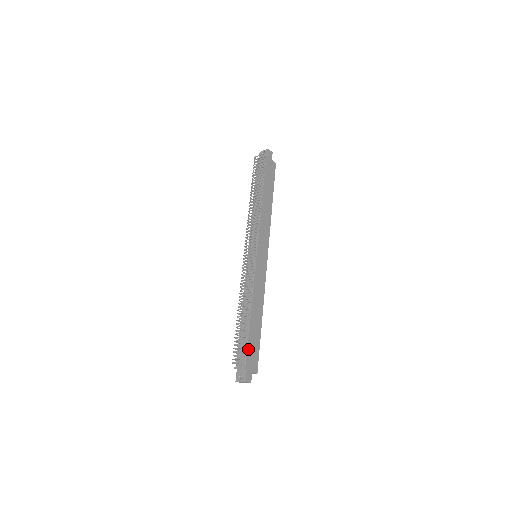
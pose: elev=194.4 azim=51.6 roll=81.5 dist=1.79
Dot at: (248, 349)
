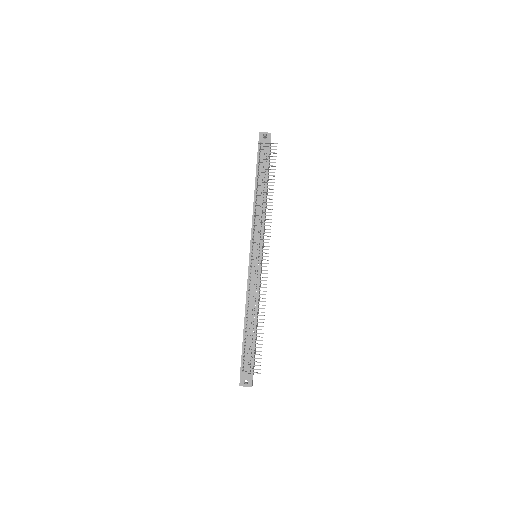
Dot at: (254, 356)
